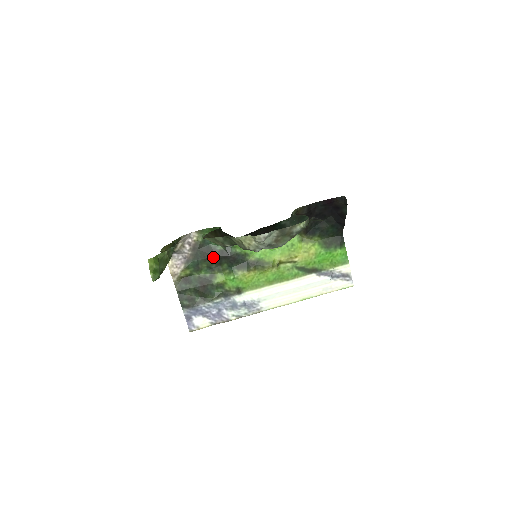
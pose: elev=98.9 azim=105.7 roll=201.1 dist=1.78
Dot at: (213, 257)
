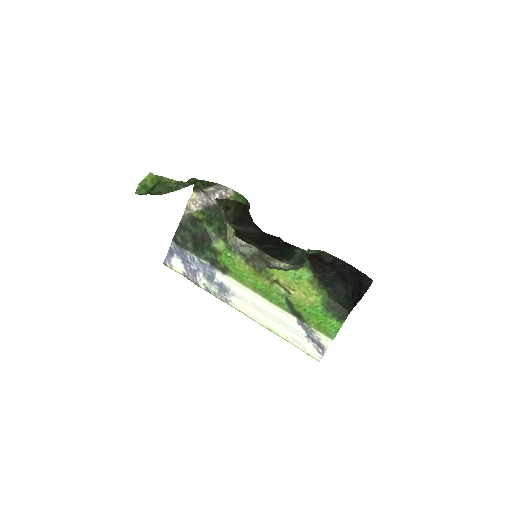
Dot at: occluded
